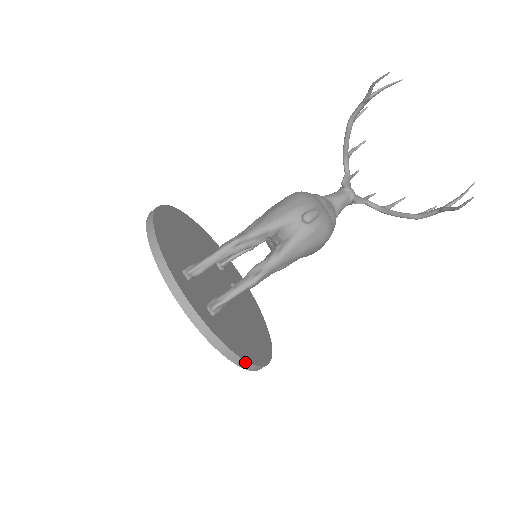
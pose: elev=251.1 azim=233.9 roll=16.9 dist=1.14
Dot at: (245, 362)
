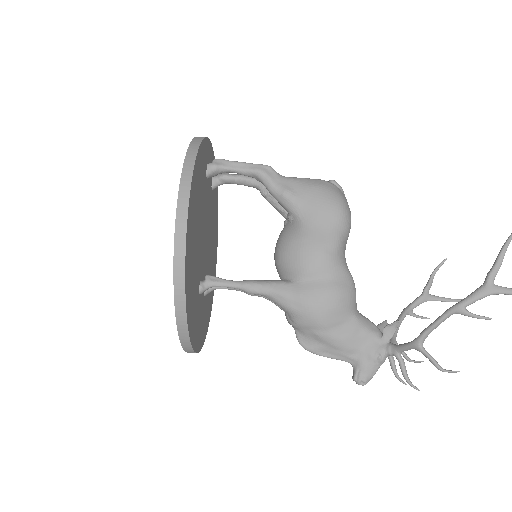
Dot at: (196, 151)
